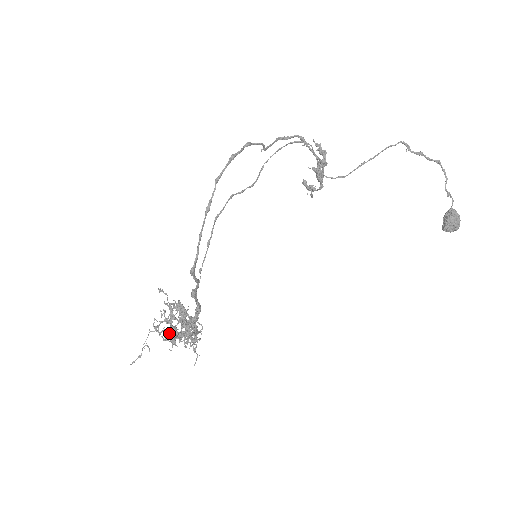
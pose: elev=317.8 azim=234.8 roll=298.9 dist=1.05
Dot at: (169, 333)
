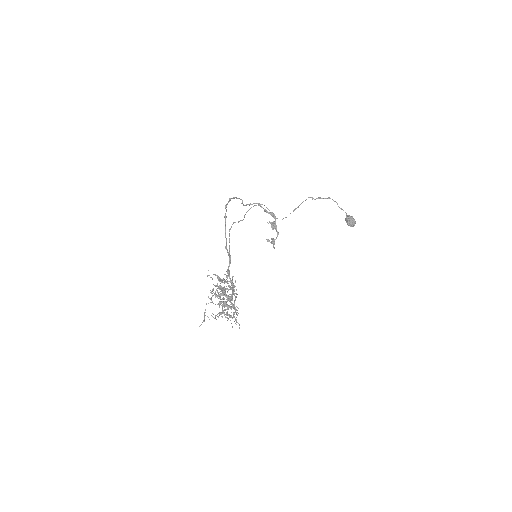
Dot at: (220, 297)
